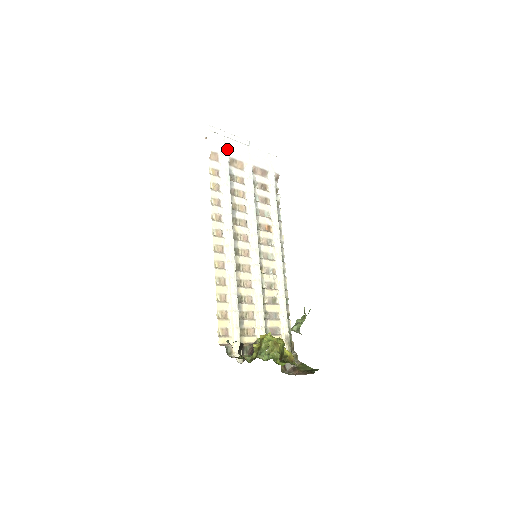
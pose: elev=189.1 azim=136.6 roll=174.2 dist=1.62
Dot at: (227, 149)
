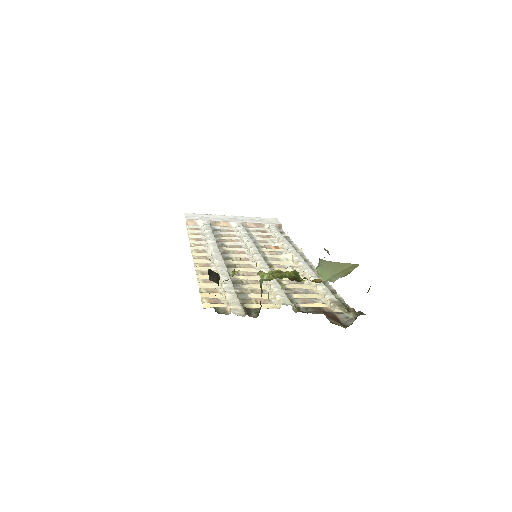
Dot at: (207, 218)
